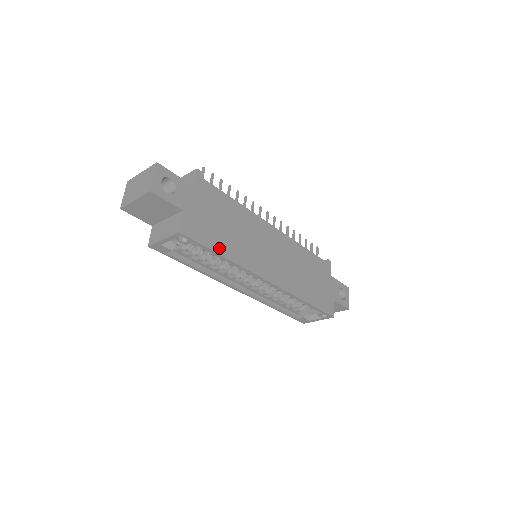
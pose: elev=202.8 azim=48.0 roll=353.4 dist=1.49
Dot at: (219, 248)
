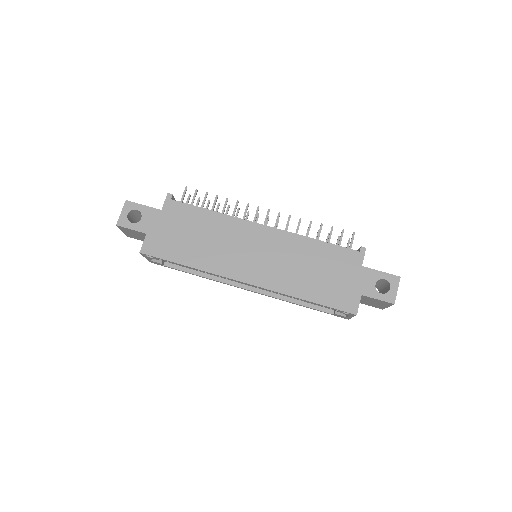
Dot at: (182, 259)
